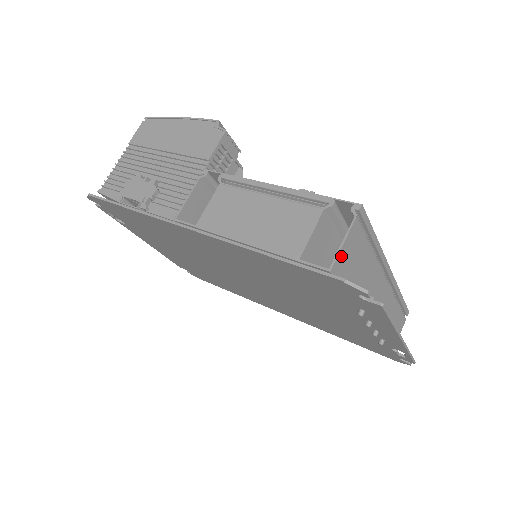
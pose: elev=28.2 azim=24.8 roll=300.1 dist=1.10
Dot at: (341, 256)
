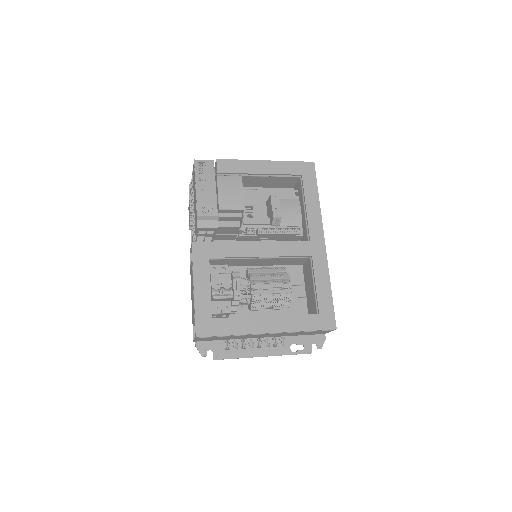
Dot at: (197, 340)
